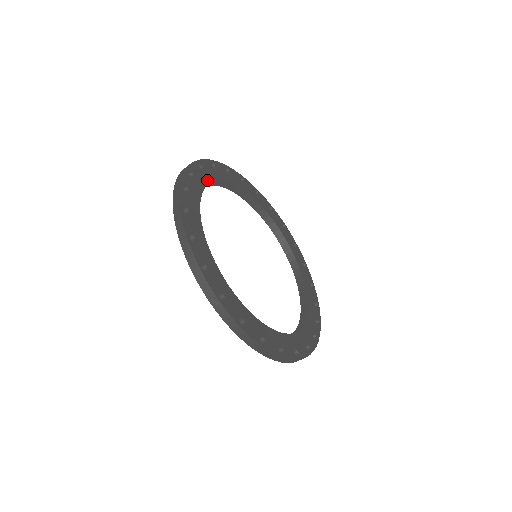
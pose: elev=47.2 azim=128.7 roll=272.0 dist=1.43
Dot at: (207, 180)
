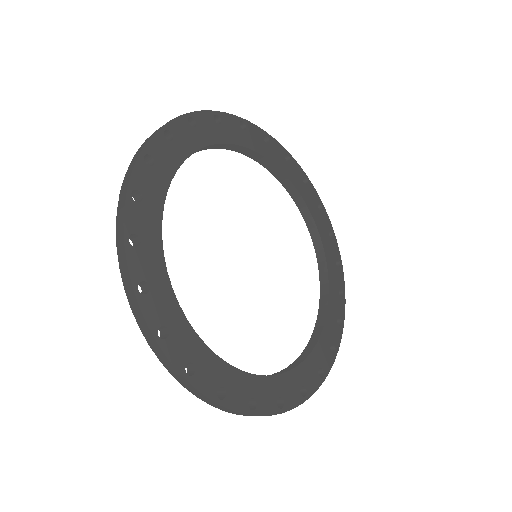
Dot at: (240, 141)
